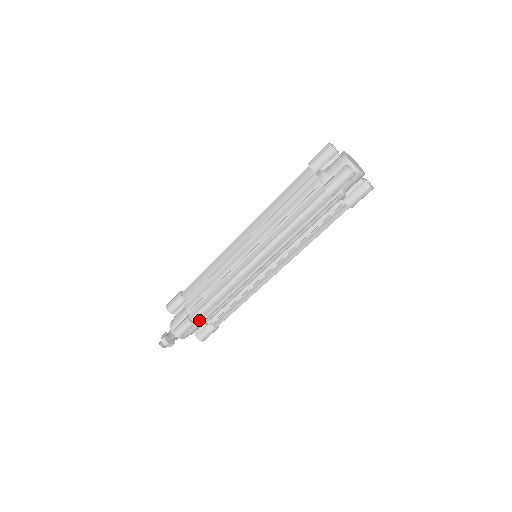
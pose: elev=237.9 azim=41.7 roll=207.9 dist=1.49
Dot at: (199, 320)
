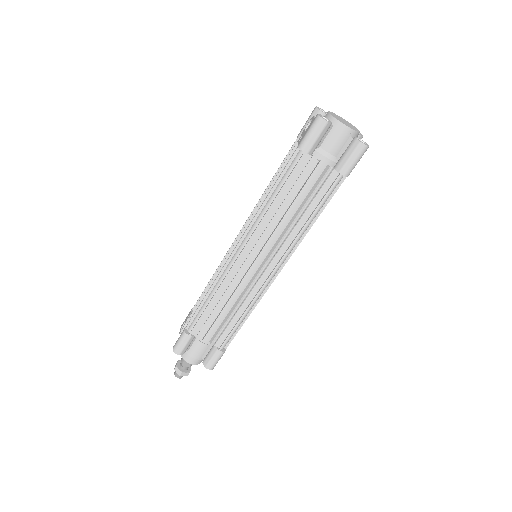
Dot at: occluded
